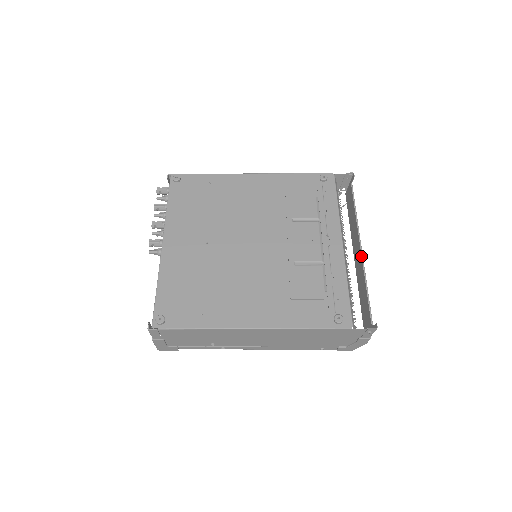
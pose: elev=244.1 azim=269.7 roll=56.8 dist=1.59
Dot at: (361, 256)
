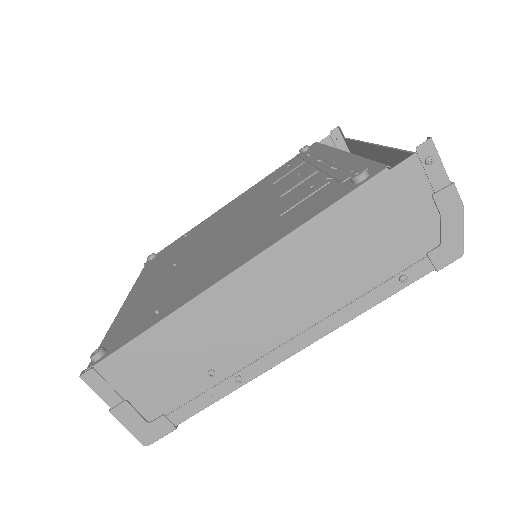
Dot at: occluded
